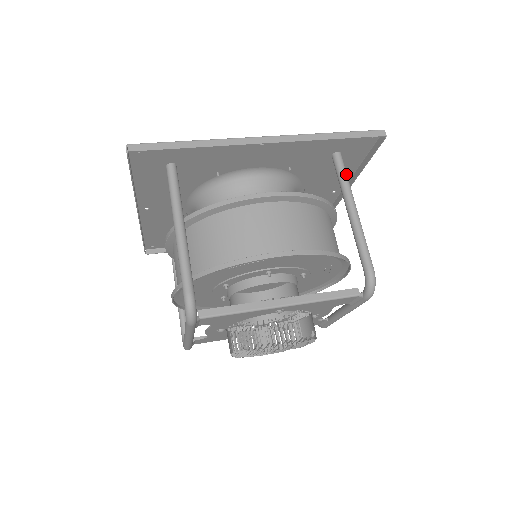
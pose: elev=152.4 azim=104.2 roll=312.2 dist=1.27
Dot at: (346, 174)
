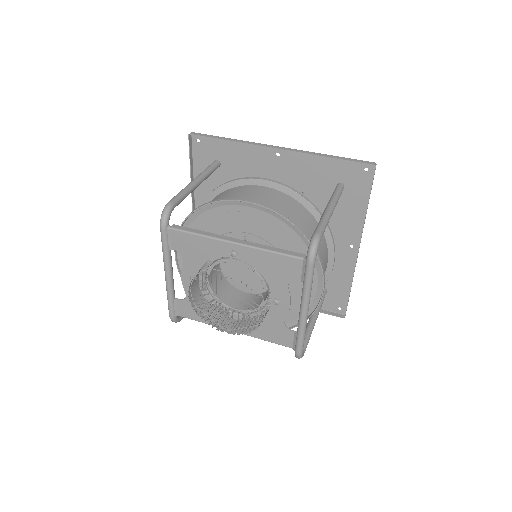
Dot at: (339, 192)
